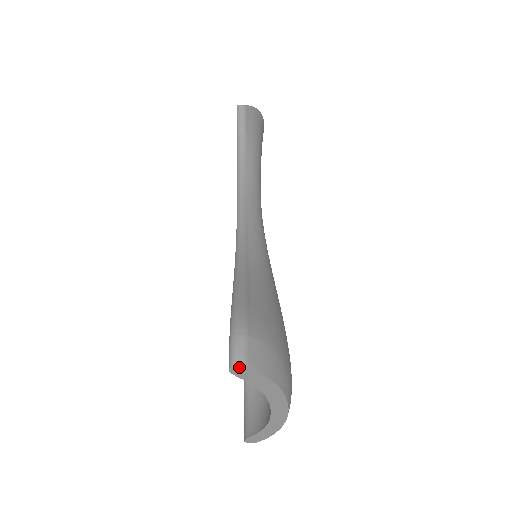
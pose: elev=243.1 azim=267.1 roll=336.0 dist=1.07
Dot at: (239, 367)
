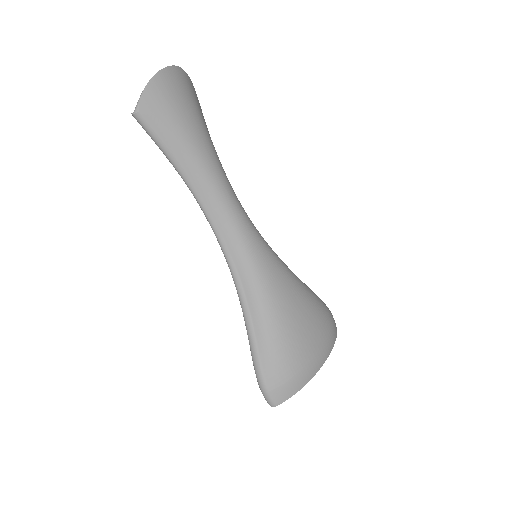
Dot at: (273, 406)
